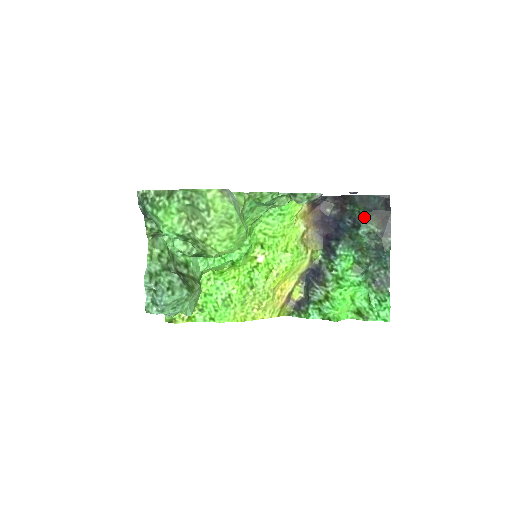
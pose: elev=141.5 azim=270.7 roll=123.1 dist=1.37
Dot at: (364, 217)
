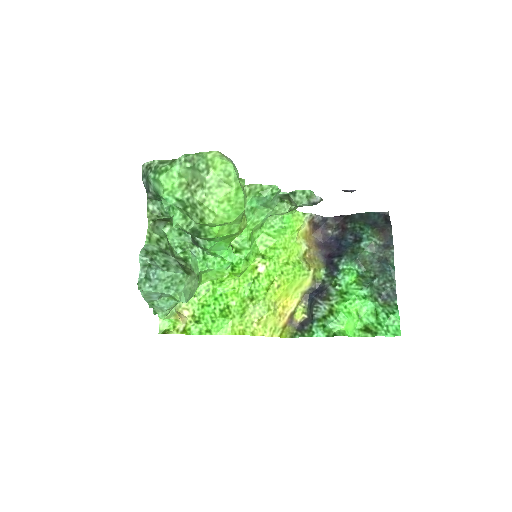
Dot at: (365, 231)
